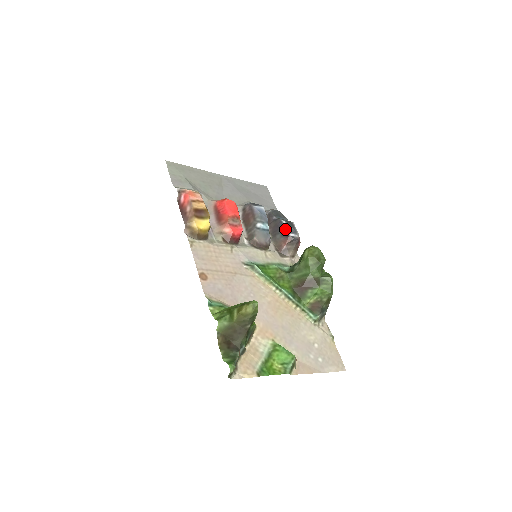
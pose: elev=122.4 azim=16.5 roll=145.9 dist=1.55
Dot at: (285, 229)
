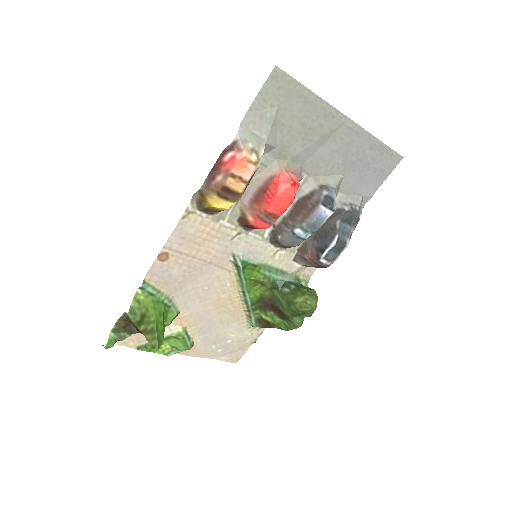
Dot at: (325, 250)
